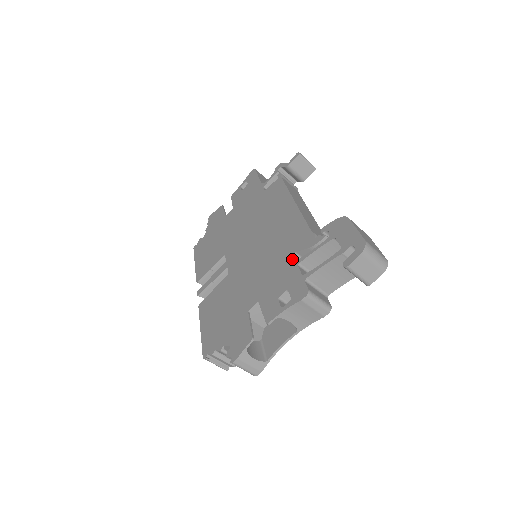
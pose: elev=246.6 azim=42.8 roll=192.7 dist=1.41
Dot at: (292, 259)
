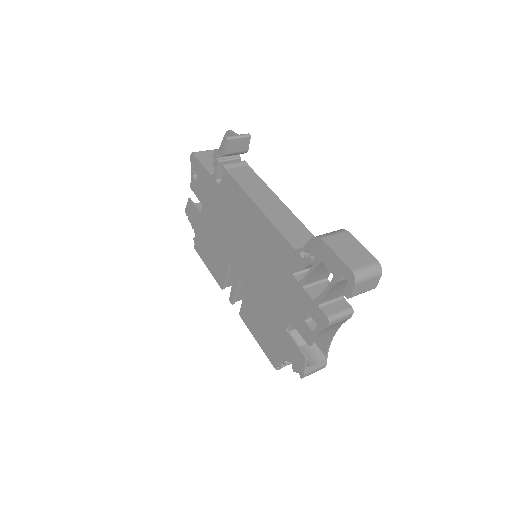
Dot at: (294, 280)
